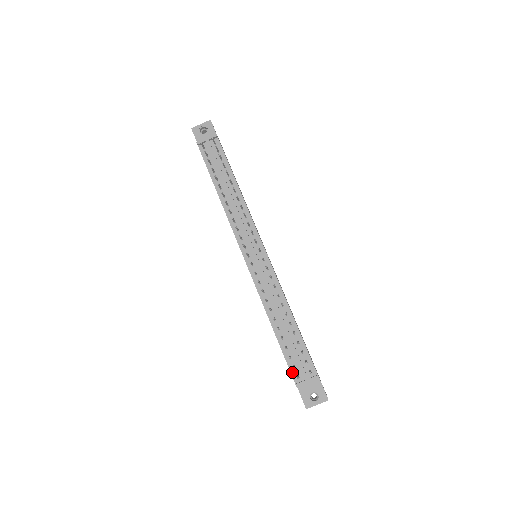
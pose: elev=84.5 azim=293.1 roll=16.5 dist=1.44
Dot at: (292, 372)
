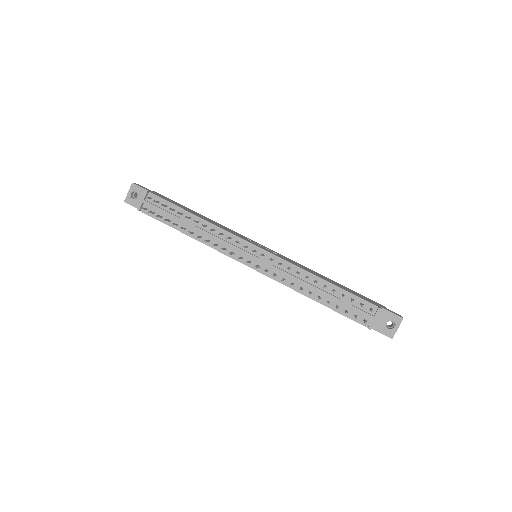
Dot at: (358, 321)
